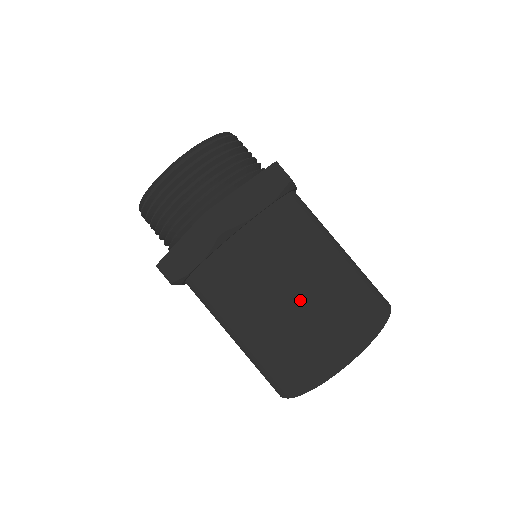
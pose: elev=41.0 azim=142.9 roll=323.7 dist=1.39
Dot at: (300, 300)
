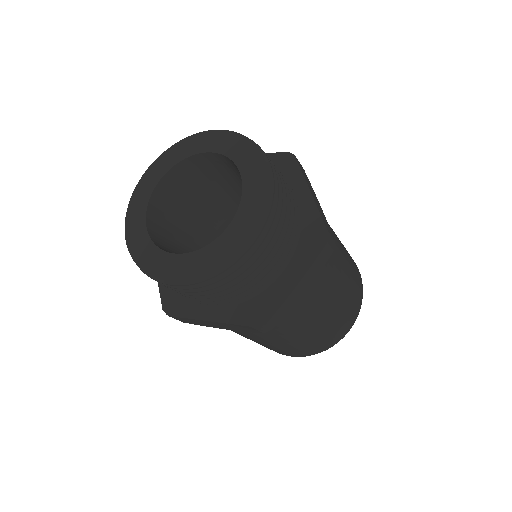
Dot at: (312, 332)
